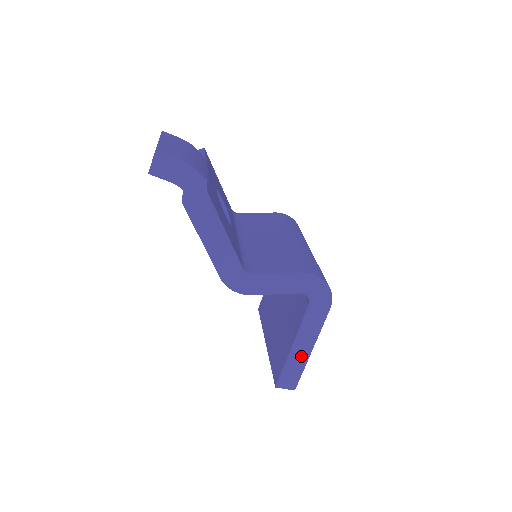
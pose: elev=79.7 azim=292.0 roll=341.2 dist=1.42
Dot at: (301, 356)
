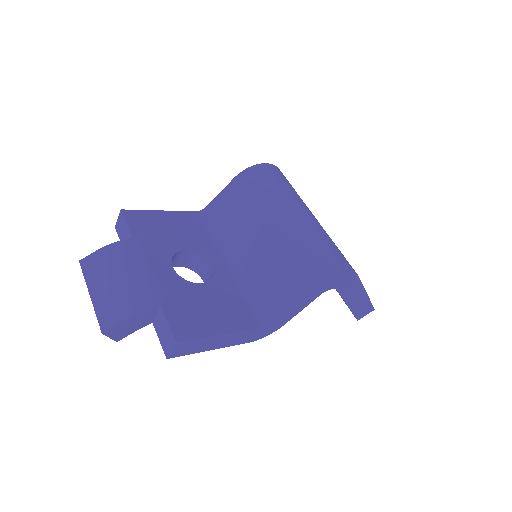
Dot at: (361, 302)
